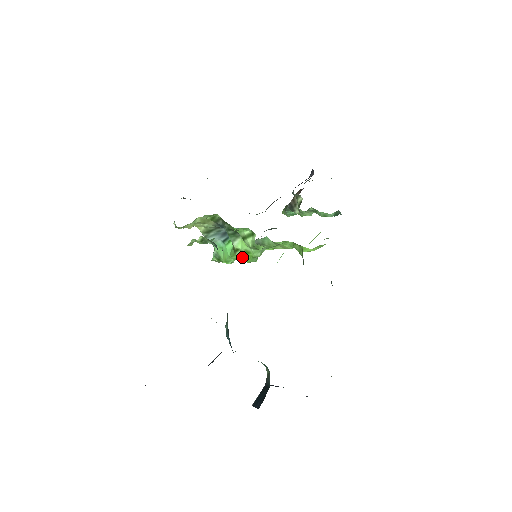
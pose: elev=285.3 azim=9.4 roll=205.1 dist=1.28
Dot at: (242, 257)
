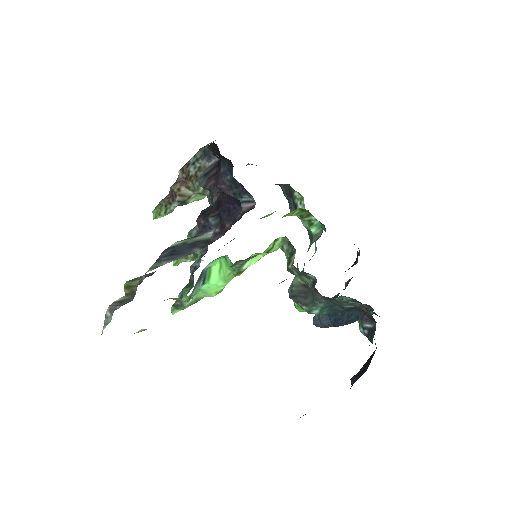
Dot at: occluded
